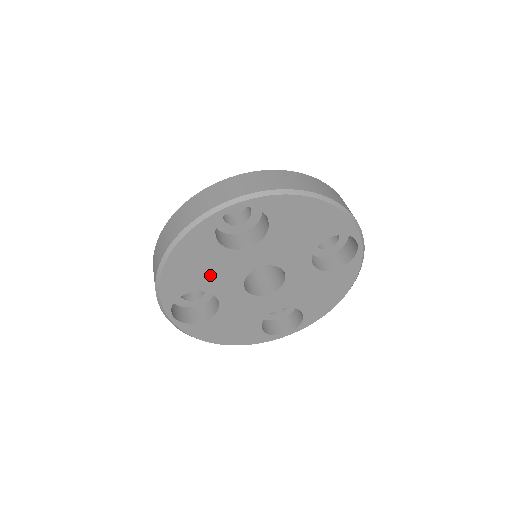
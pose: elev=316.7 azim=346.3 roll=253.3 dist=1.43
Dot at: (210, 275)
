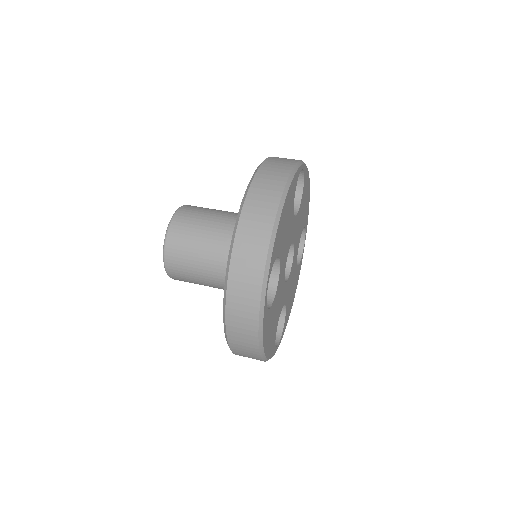
Dot at: (277, 313)
